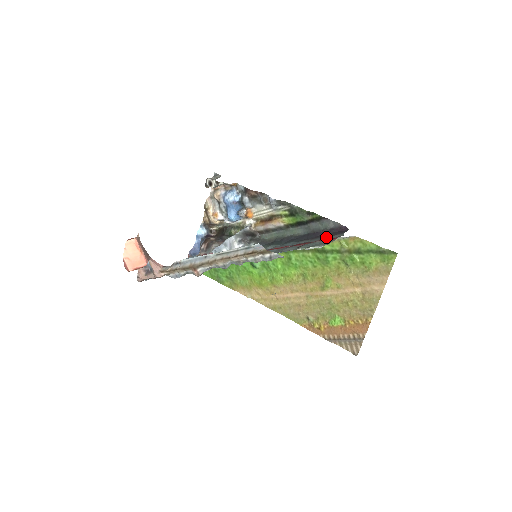
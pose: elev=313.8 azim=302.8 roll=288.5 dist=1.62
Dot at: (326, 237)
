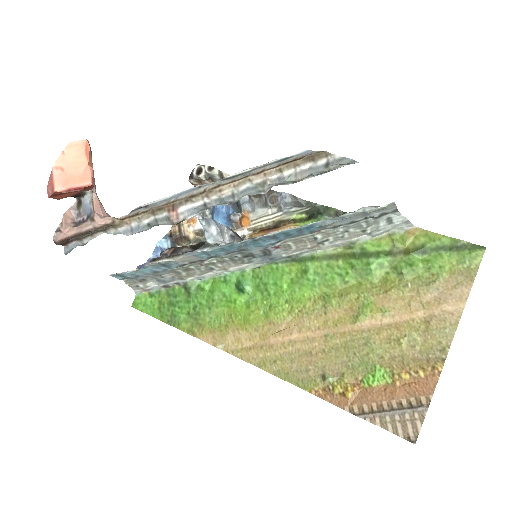
Dot at: (373, 227)
